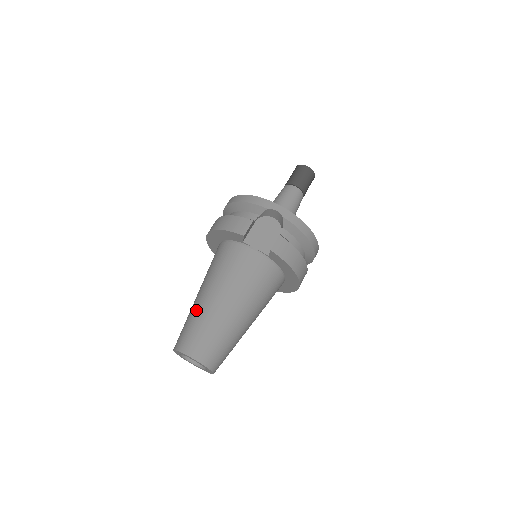
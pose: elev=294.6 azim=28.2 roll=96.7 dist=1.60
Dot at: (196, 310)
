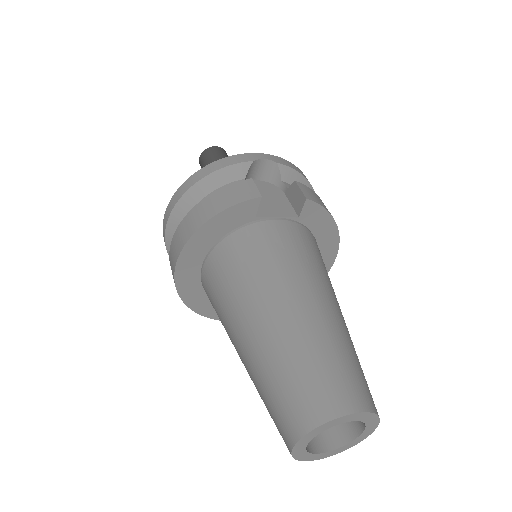
Dot at: (278, 346)
